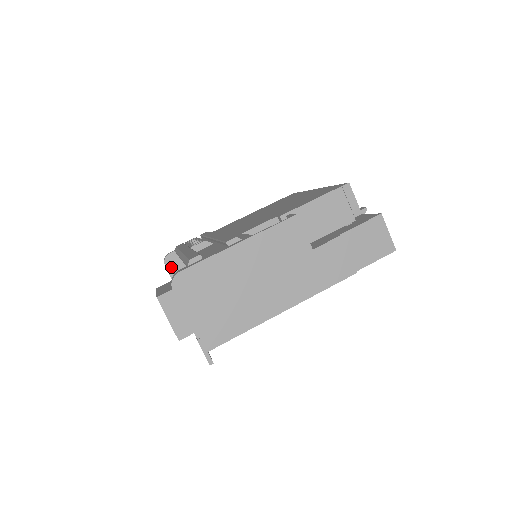
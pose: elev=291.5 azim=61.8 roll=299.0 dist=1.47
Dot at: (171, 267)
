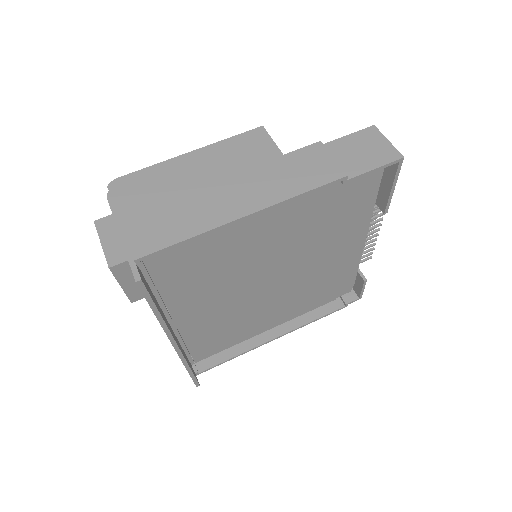
Dot at: occluded
